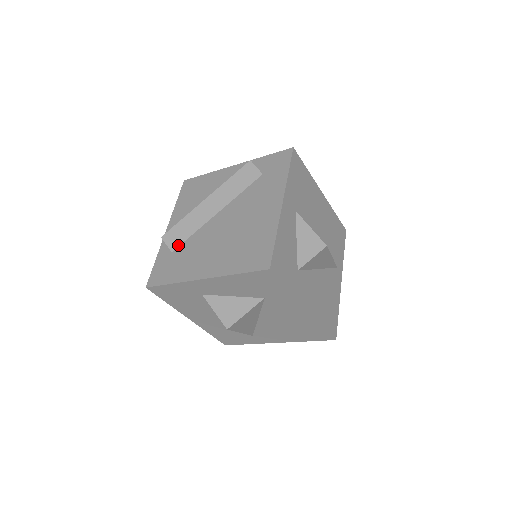
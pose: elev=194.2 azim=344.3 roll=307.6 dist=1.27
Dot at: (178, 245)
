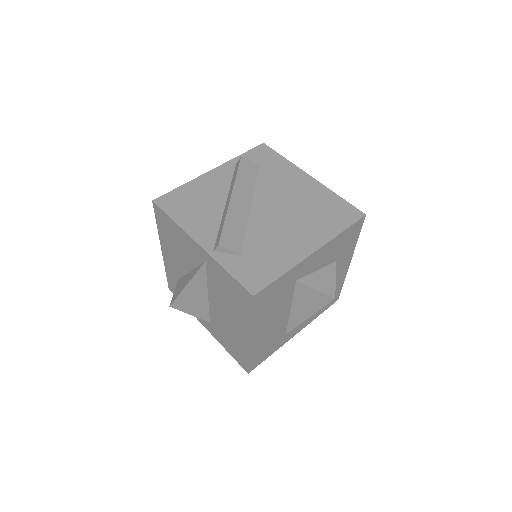
Dot at: (241, 246)
